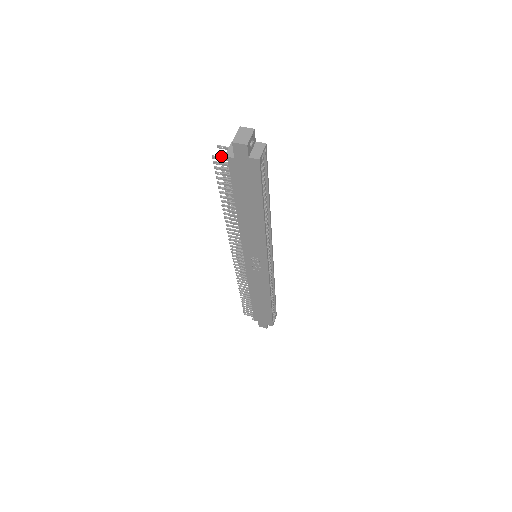
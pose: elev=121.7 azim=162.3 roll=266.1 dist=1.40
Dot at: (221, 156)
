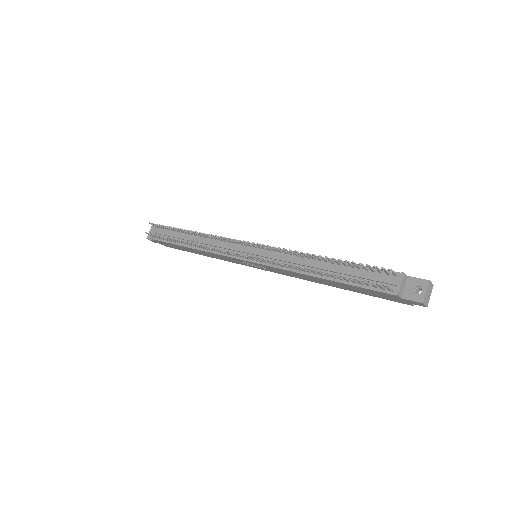
Dot at: (377, 267)
